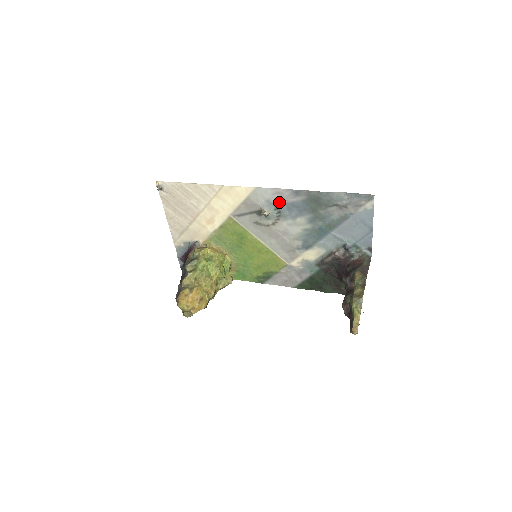
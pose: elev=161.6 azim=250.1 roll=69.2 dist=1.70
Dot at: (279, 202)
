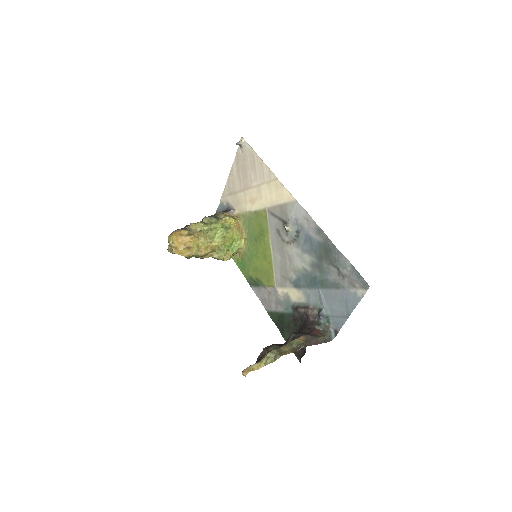
Dot at: (303, 228)
